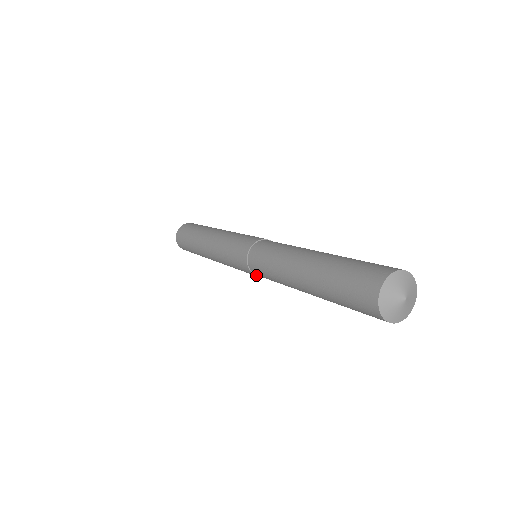
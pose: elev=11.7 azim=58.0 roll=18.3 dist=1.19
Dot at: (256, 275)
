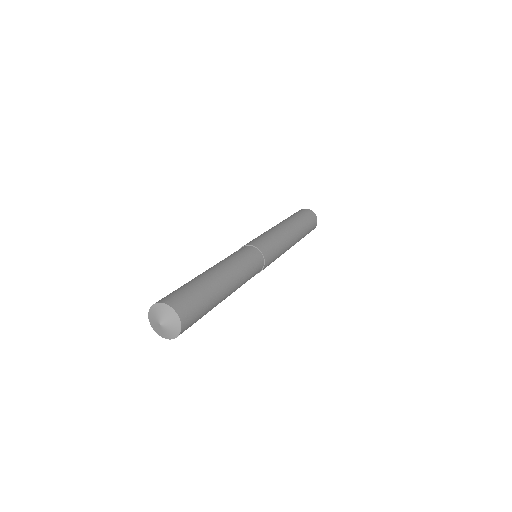
Dot at: occluded
